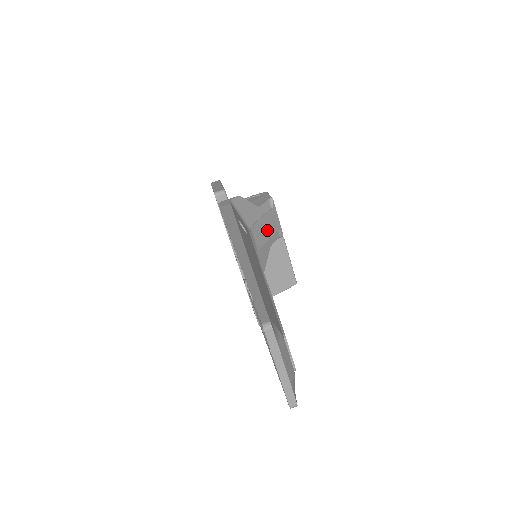
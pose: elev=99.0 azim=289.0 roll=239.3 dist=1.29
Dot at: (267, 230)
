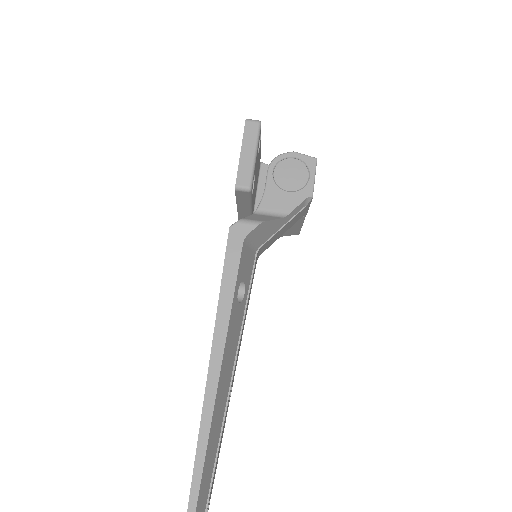
Dot at: (284, 230)
